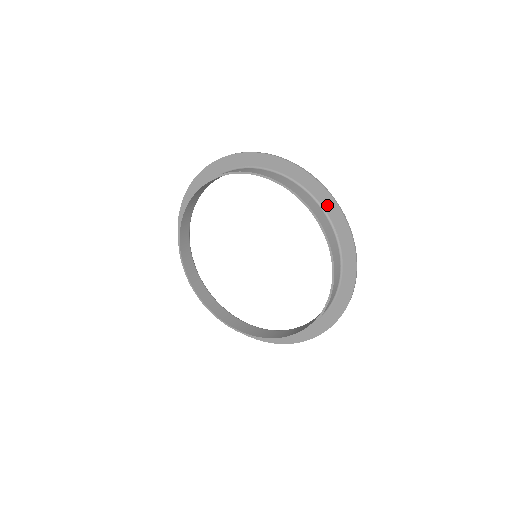
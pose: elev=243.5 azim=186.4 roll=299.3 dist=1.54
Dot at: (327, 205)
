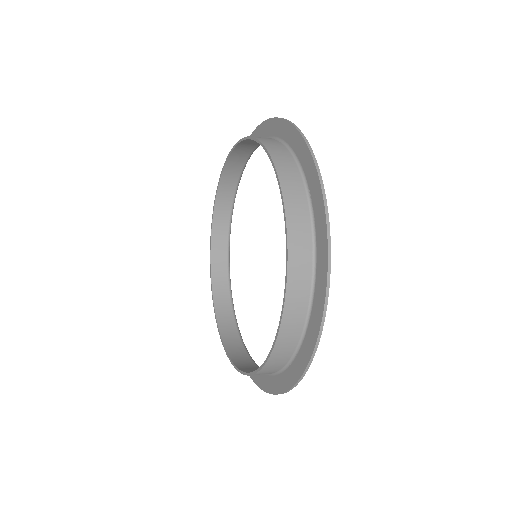
Dot at: (302, 157)
